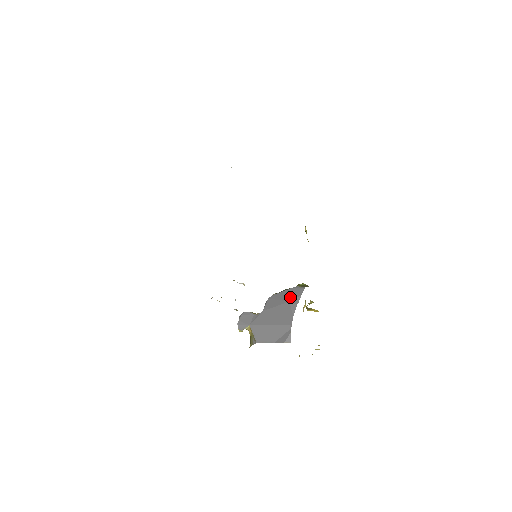
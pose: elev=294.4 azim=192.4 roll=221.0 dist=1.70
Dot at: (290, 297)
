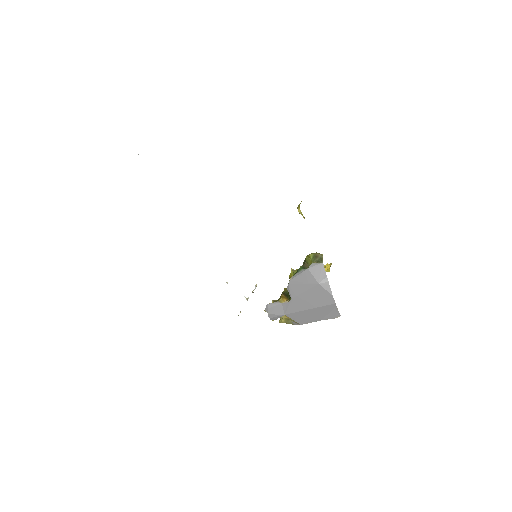
Dot at: (316, 279)
